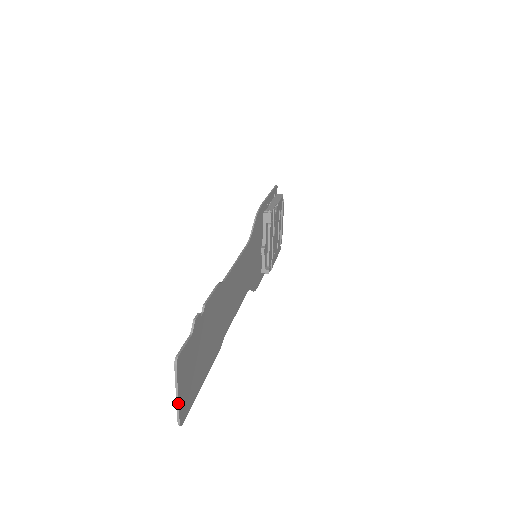
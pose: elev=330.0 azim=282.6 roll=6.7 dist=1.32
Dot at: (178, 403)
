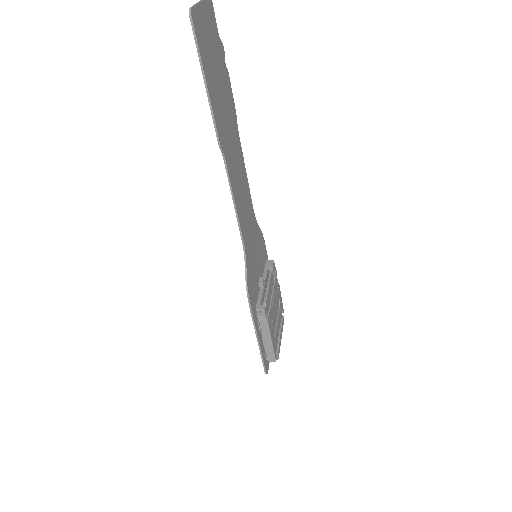
Dot at: (198, 3)
